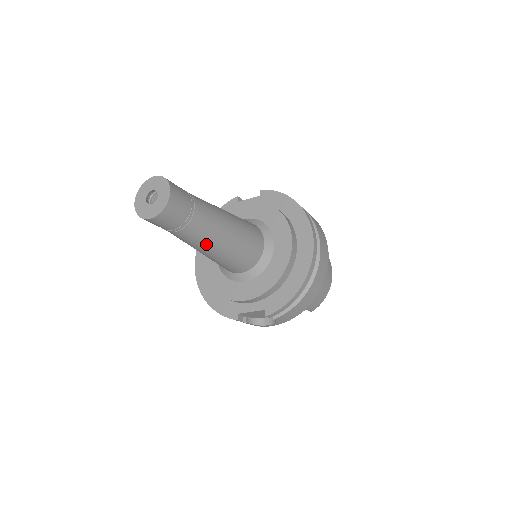
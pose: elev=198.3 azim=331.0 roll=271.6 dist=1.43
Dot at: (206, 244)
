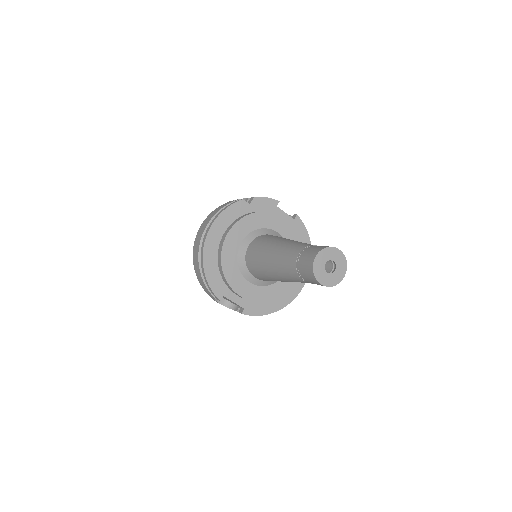
Dot at: (291, 281)
